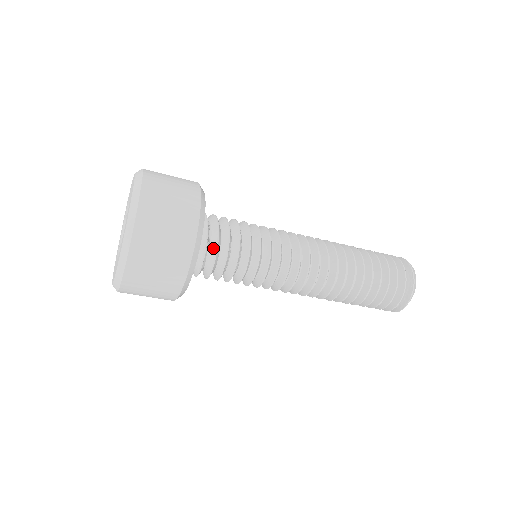
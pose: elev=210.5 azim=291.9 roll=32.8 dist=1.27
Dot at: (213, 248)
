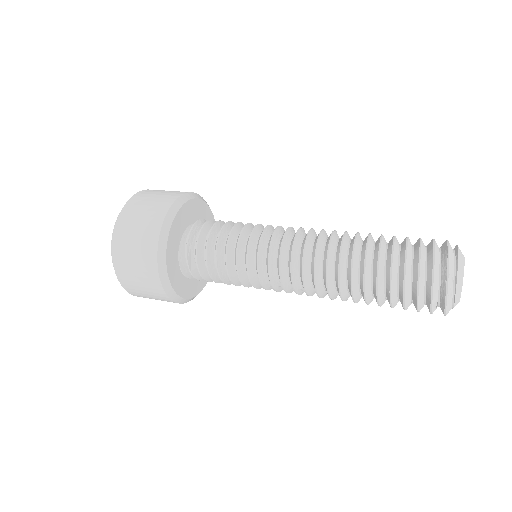
Dot at: (195, 250)
